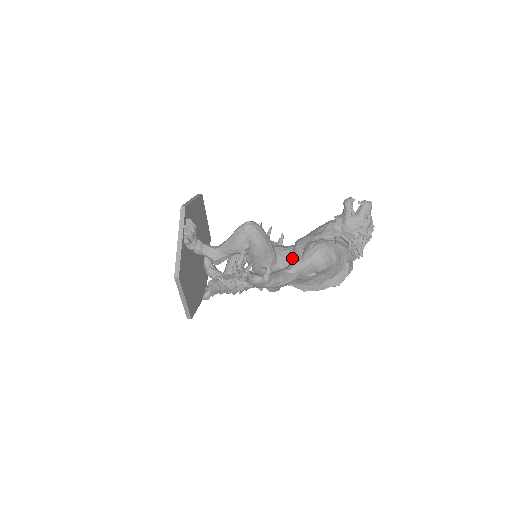
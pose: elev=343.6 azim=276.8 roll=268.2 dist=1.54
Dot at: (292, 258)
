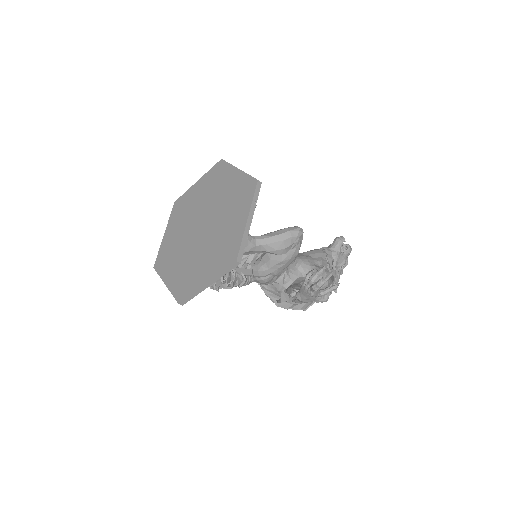
Dot at: (296, 274)
